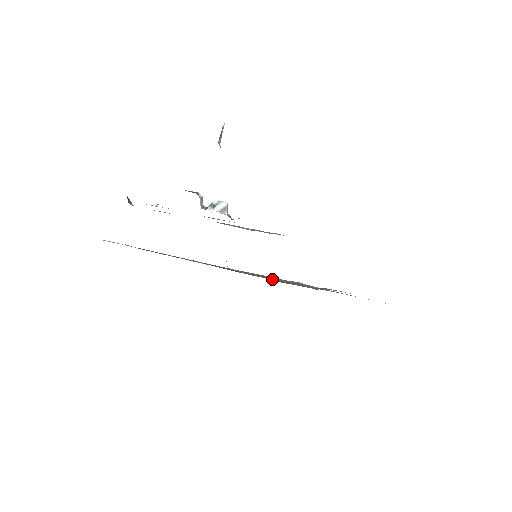
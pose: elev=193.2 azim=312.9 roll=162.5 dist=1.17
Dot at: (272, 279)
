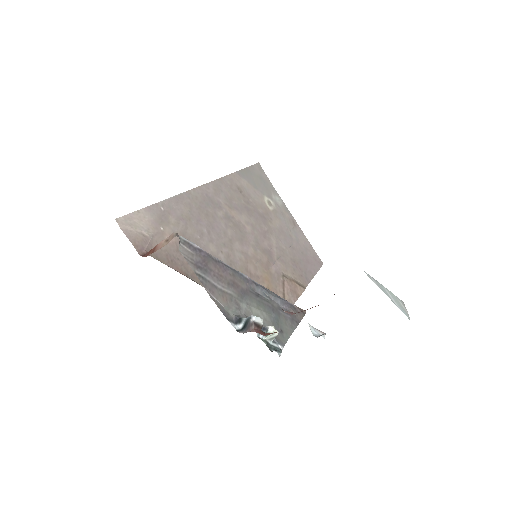
Dot at: (257, 277)
